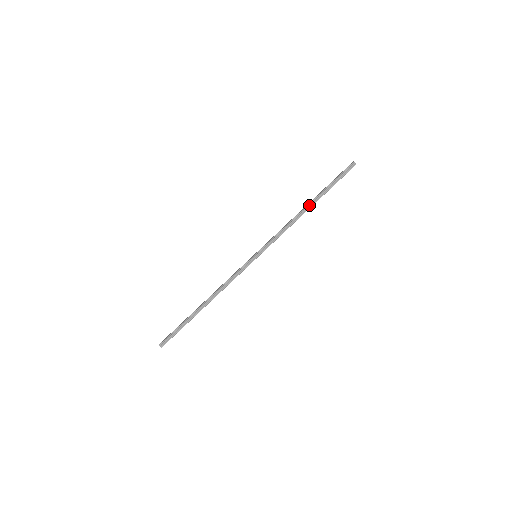
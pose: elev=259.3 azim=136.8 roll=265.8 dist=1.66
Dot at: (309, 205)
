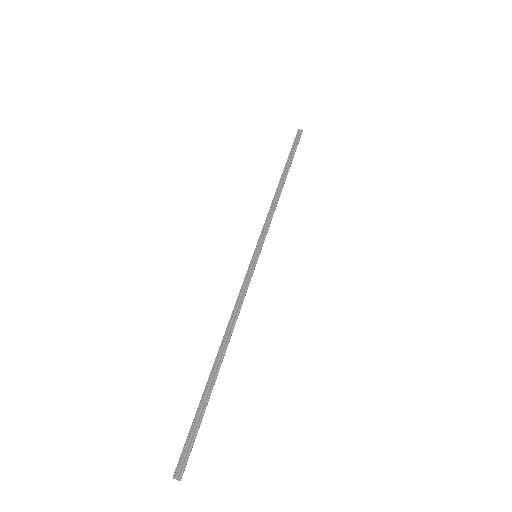
Dot at: (282, 179)
